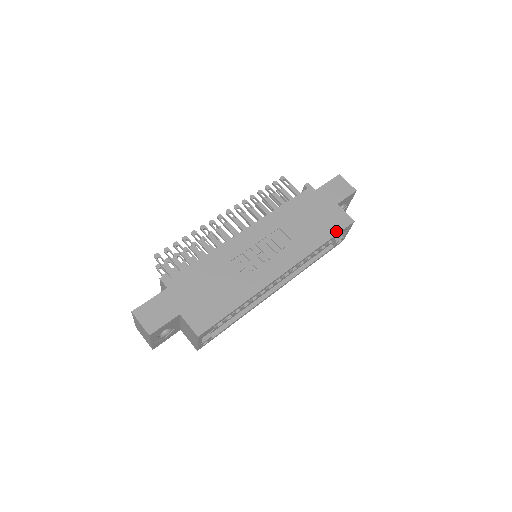
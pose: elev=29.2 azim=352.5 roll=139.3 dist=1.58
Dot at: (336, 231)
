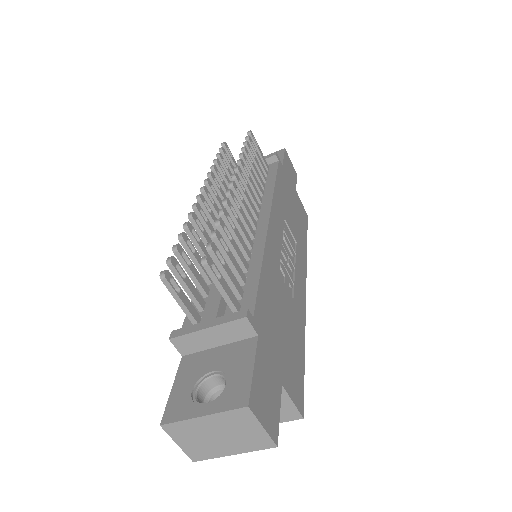
Dot at: (306, 228)
